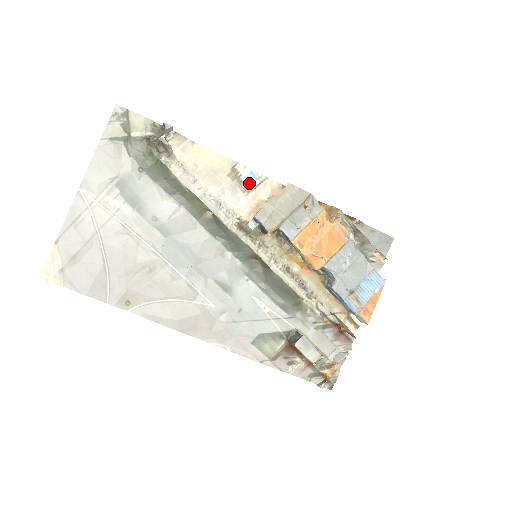
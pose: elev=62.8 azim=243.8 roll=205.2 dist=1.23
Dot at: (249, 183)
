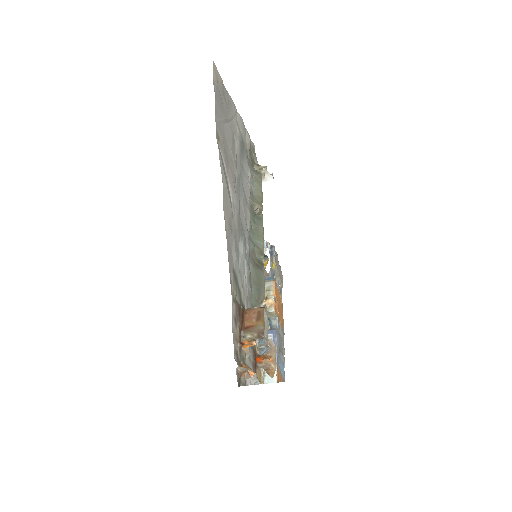
Dot at: occluded
